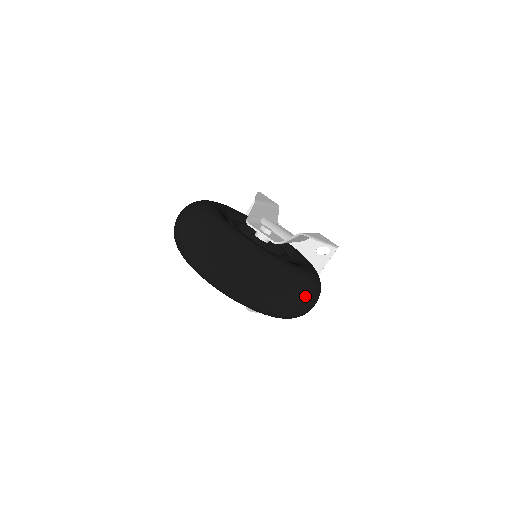
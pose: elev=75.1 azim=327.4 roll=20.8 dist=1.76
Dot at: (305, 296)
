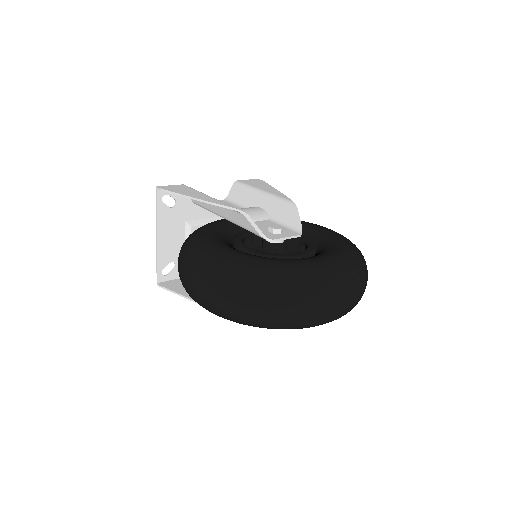
Dot at: occluded
